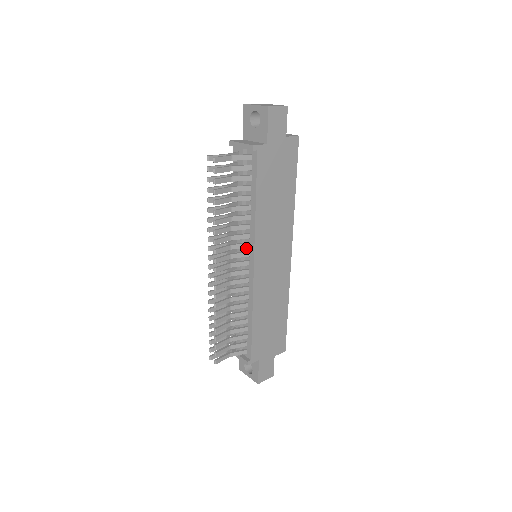
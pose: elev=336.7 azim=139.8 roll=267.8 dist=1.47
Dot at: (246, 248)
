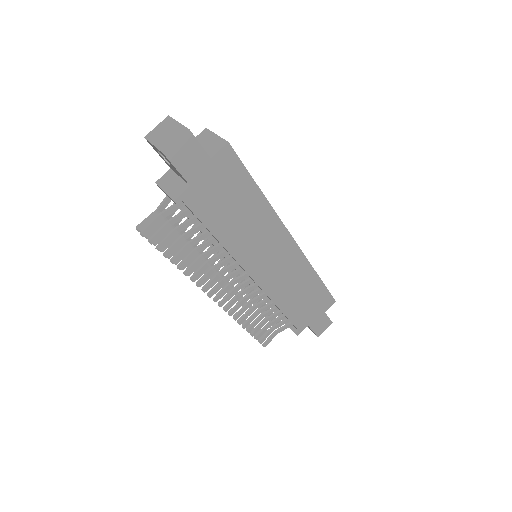
Dot at: occluded
